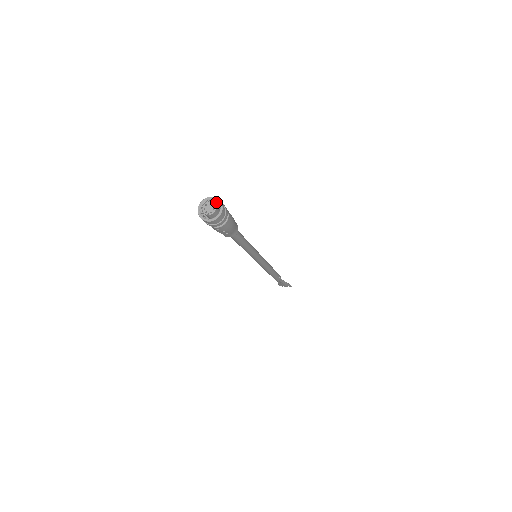
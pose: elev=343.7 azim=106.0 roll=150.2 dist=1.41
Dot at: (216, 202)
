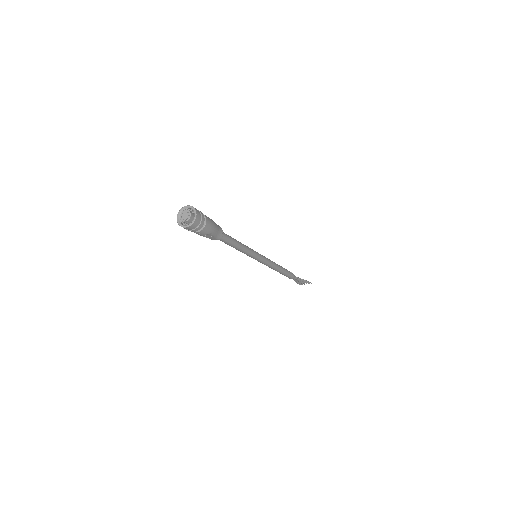
Dot at: (192, 210)
